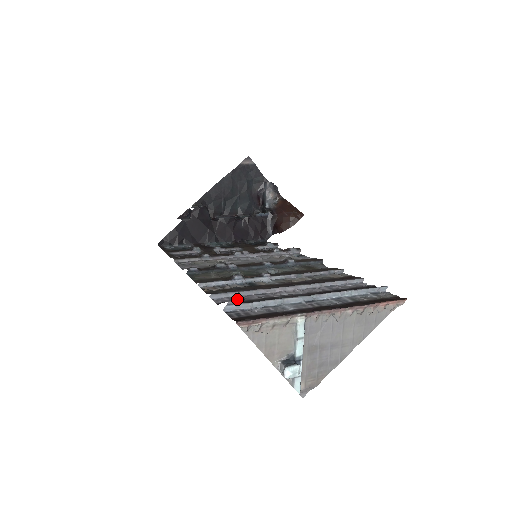
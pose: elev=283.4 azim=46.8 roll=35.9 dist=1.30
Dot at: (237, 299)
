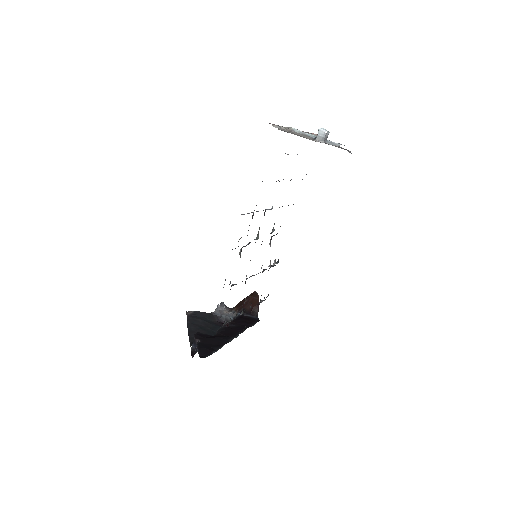
Dot at: occluded
